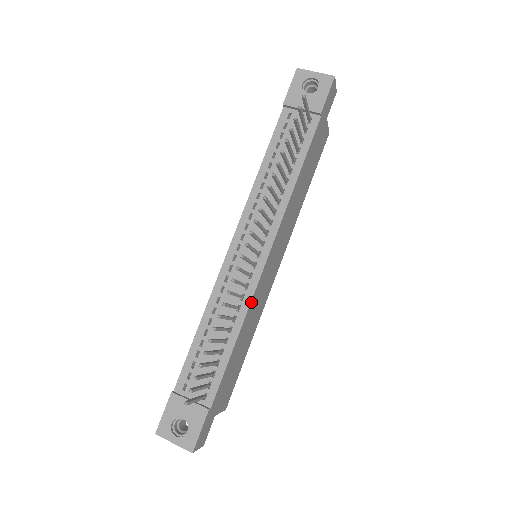
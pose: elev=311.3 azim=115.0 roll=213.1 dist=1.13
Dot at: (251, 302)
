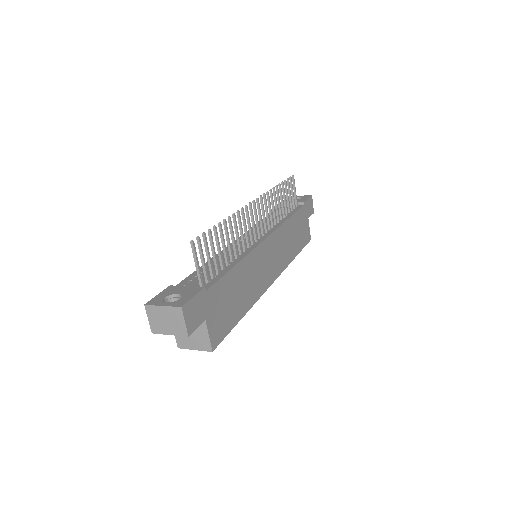
Dot at: (251, 253)
